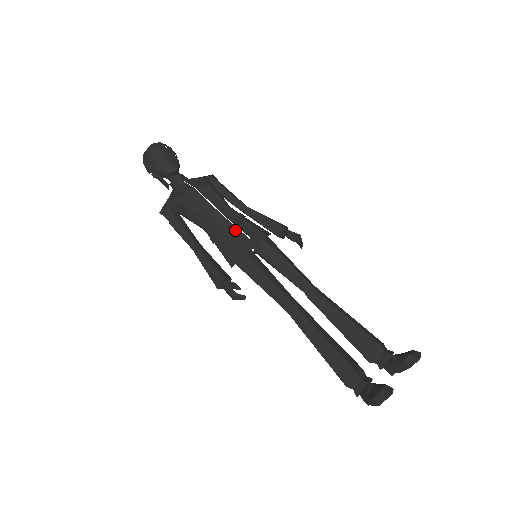
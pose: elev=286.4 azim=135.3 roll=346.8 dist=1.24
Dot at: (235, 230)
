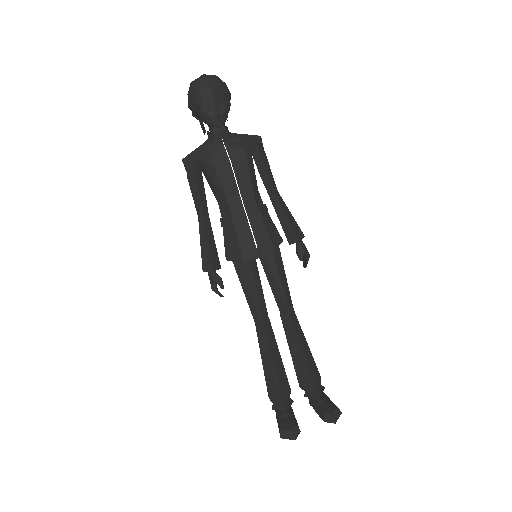
Dot at: (247, 230)
